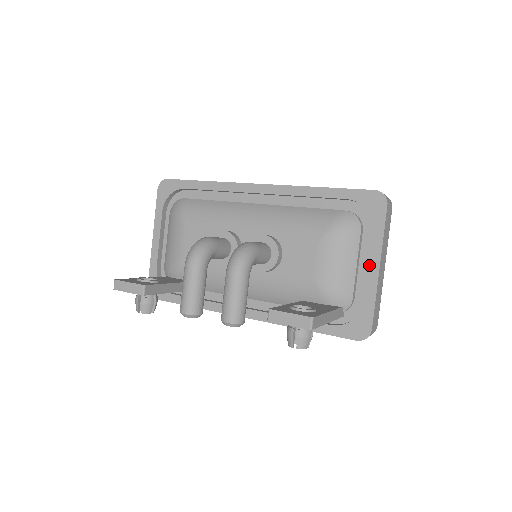
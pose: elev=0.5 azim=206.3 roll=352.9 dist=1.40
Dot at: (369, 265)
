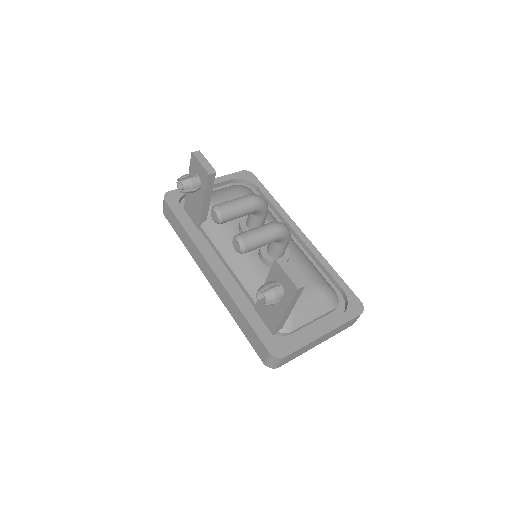
Dot at: (321, 327)
